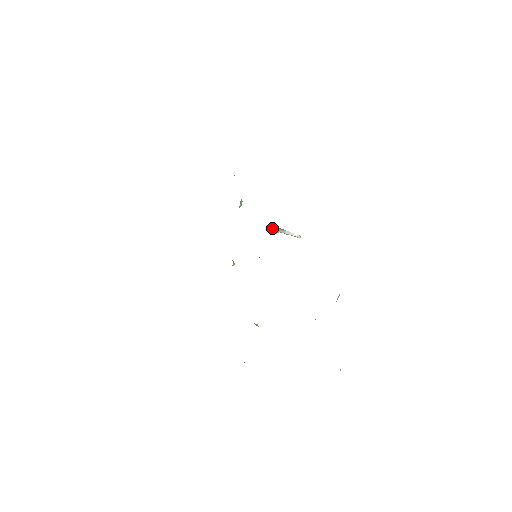
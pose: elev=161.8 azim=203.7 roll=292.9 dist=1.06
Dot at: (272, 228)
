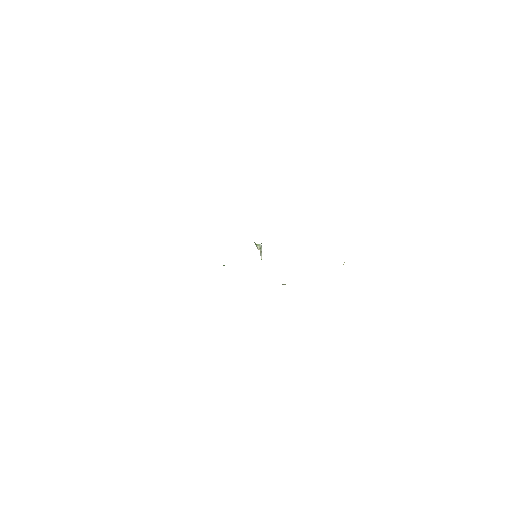
Dot at: occluded
